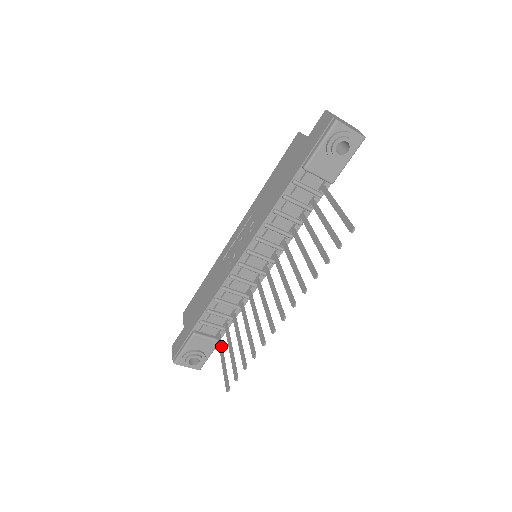
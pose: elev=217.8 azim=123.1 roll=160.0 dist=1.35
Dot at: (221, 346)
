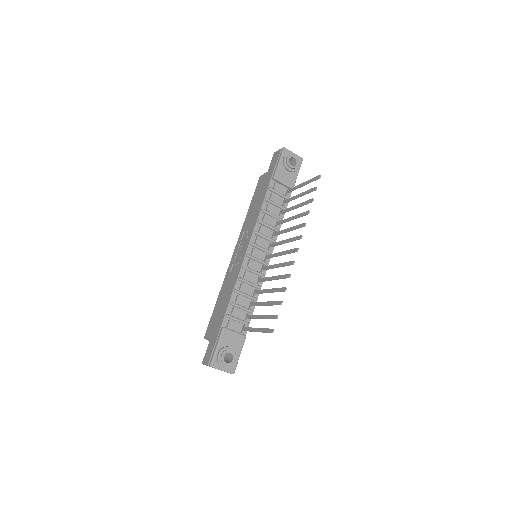
Dot at: (250, 327)
